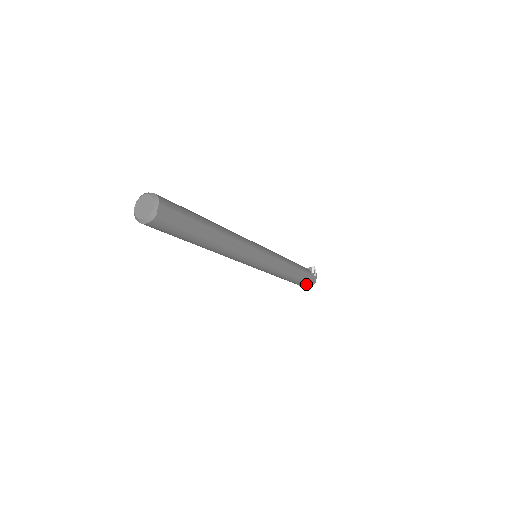
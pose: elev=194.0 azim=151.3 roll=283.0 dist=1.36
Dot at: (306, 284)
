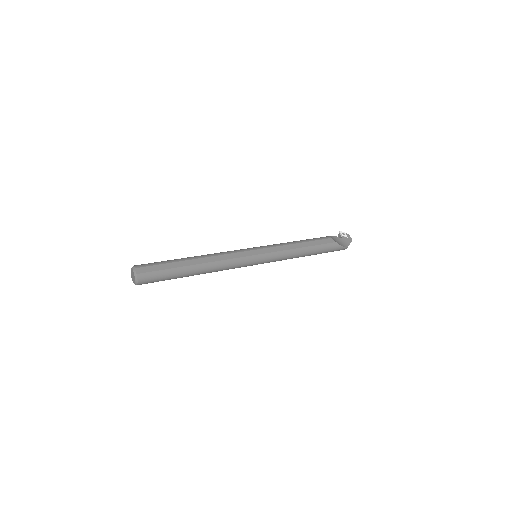
Dot at: (332, 247)
